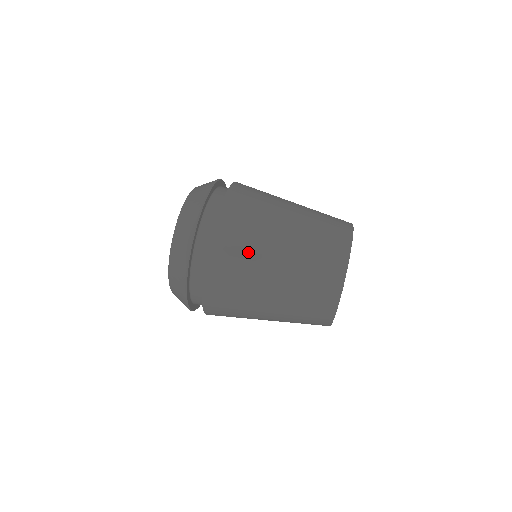
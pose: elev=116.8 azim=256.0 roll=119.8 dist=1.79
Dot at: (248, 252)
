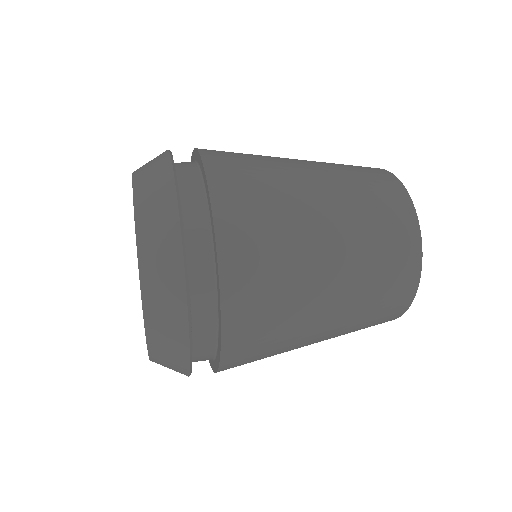
Dot at: (285, 286)
